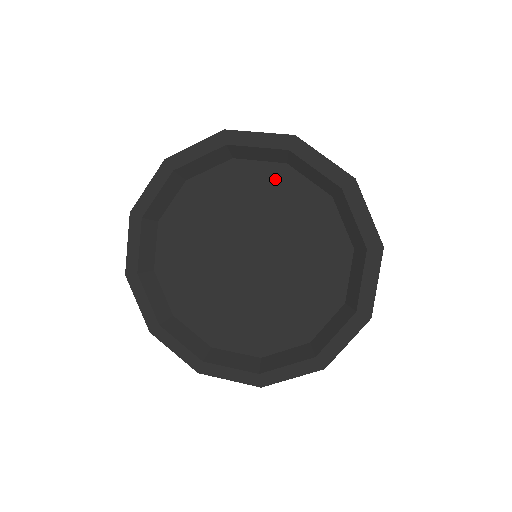
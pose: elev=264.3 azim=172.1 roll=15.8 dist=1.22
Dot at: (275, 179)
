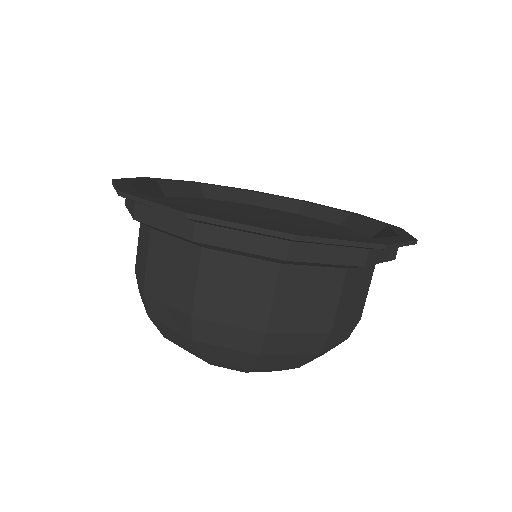
Dot at: (209, 201)
